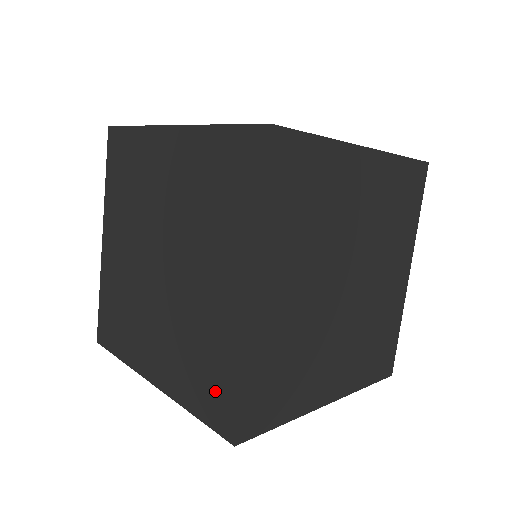
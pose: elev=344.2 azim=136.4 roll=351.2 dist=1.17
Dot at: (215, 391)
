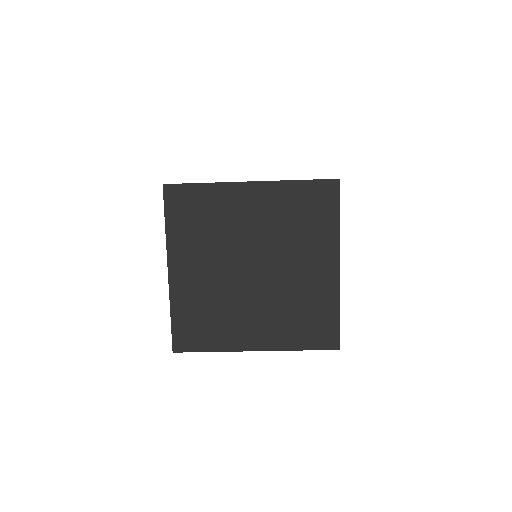
Dot at: (320, 328)
